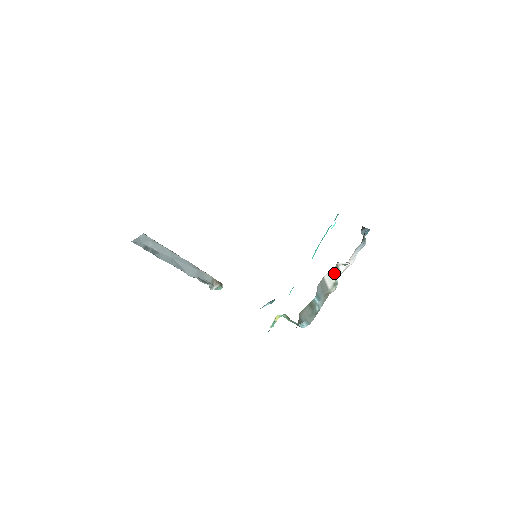
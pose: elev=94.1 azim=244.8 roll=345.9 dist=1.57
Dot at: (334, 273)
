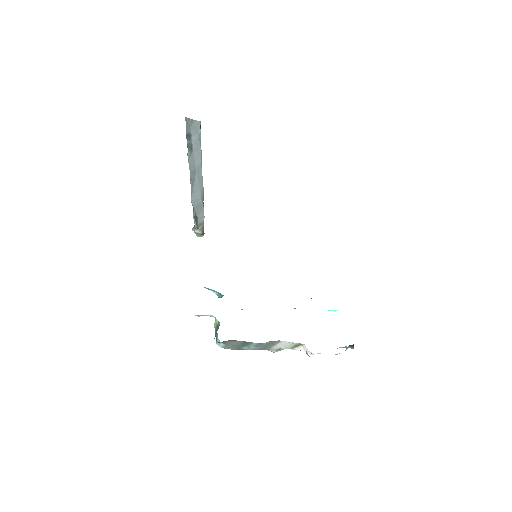
Dot at: (291, 345)
